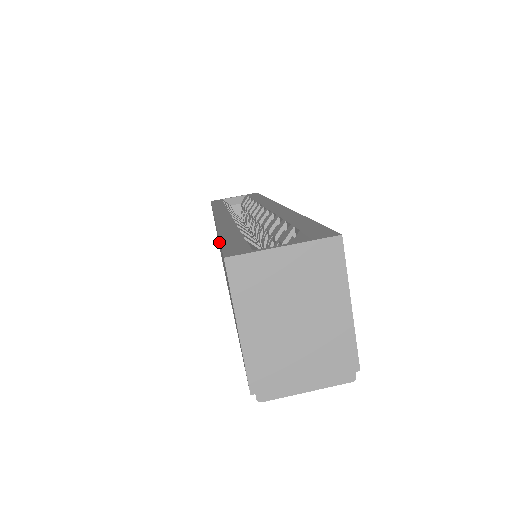
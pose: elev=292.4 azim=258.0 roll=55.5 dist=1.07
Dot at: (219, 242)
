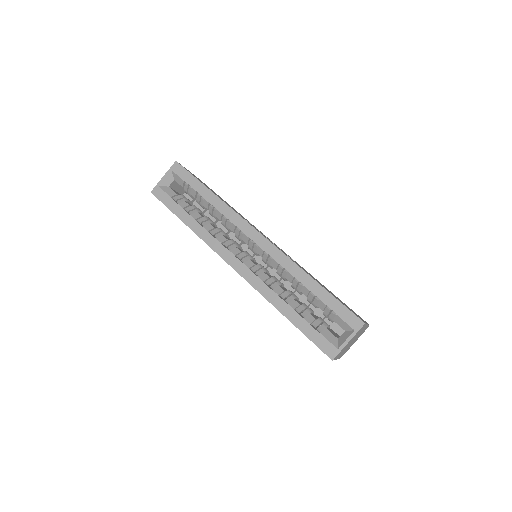
Dot at: occluded
